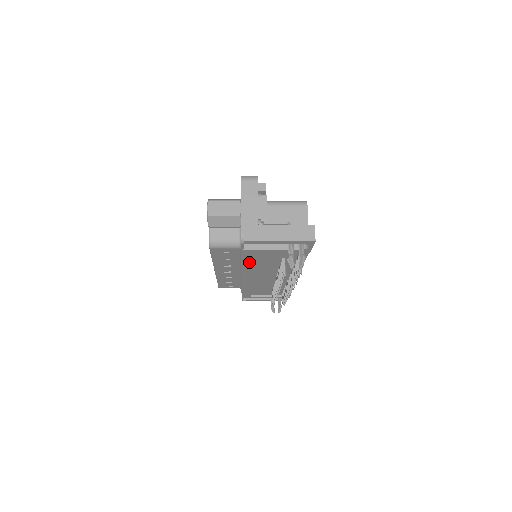
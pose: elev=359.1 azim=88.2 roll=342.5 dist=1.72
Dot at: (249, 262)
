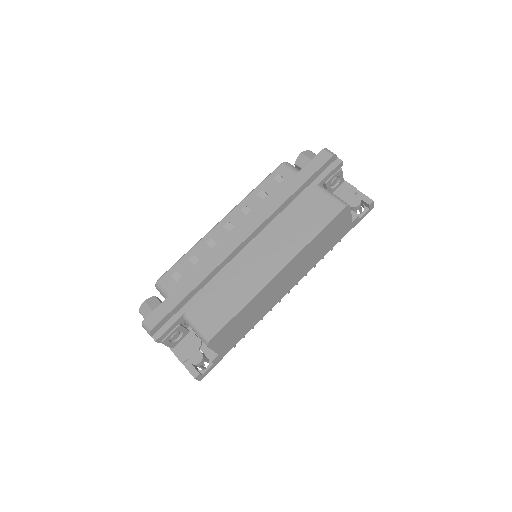
Dot at: occluded
